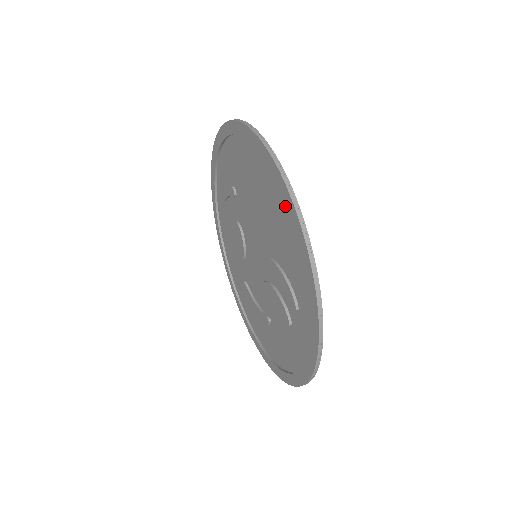
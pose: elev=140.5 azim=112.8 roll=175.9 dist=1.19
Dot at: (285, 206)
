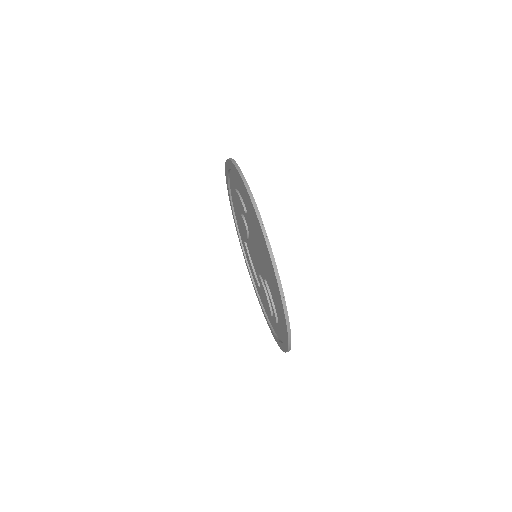
Dot at: occluded
